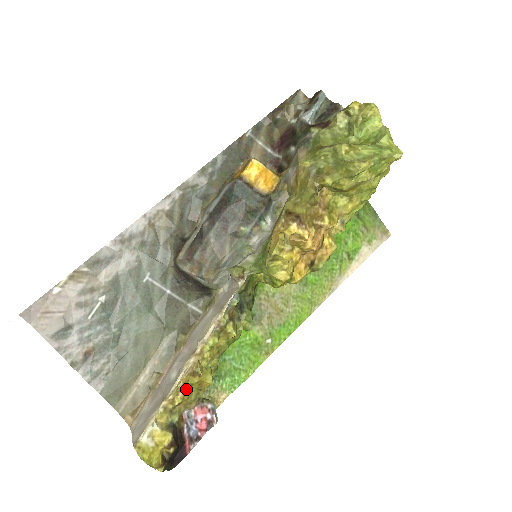
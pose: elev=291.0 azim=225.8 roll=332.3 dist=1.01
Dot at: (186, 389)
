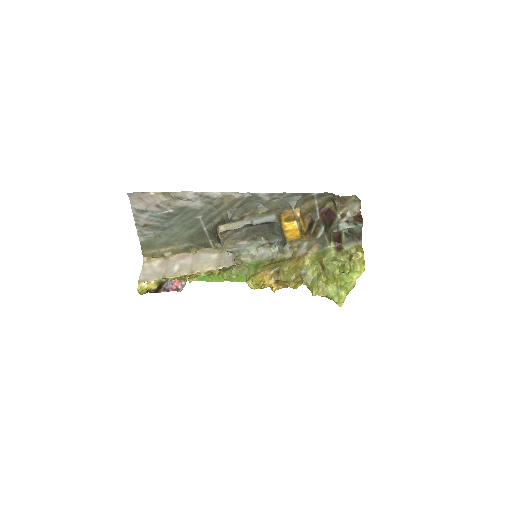
Dot at: (177, 277)
